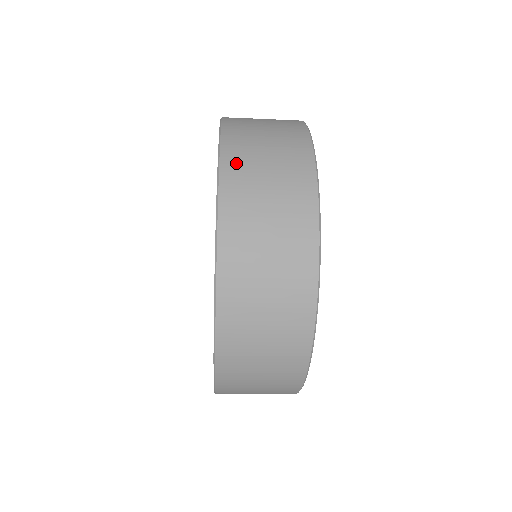
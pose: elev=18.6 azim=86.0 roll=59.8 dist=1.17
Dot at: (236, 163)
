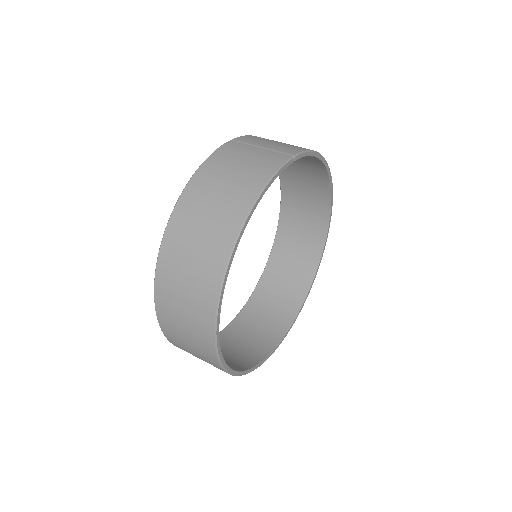
Dot at: (171, 335)
